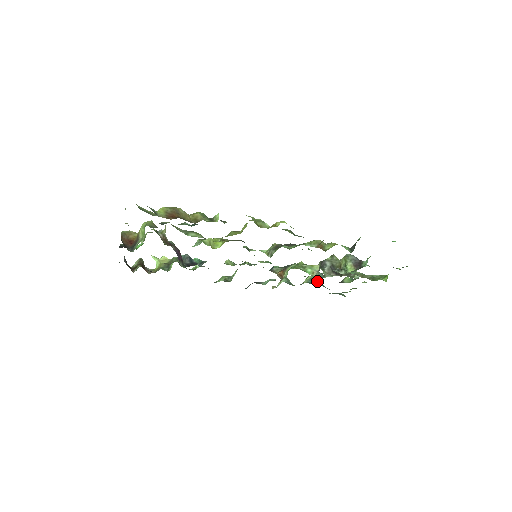
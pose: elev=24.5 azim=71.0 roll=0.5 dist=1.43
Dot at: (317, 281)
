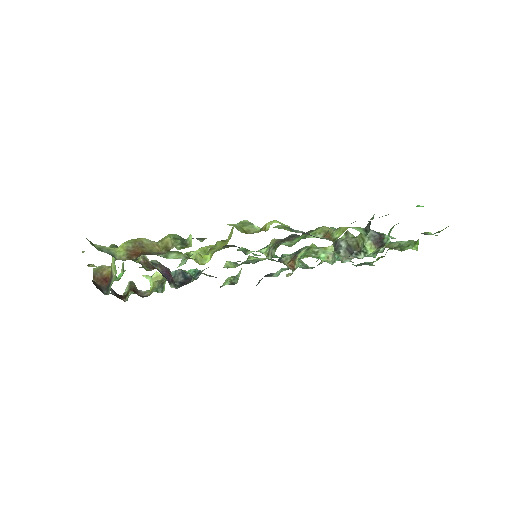
Dot at: occluded
